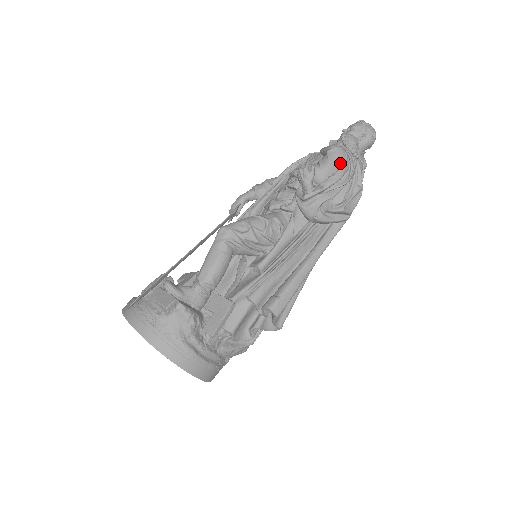
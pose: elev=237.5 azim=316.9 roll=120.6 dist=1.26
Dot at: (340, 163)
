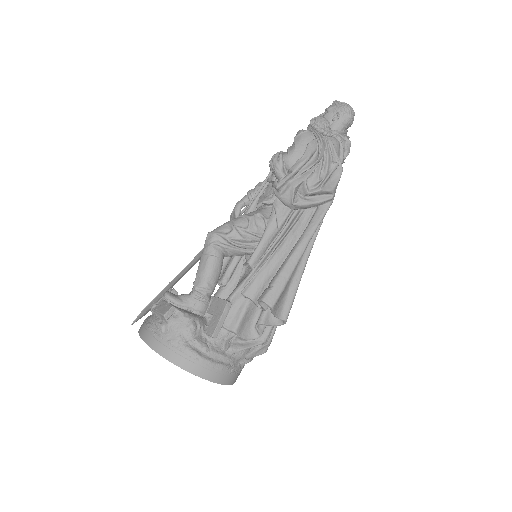
Dot at: (307, 145)
